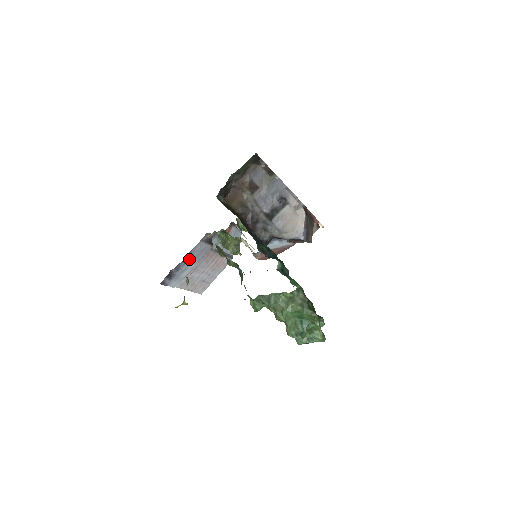
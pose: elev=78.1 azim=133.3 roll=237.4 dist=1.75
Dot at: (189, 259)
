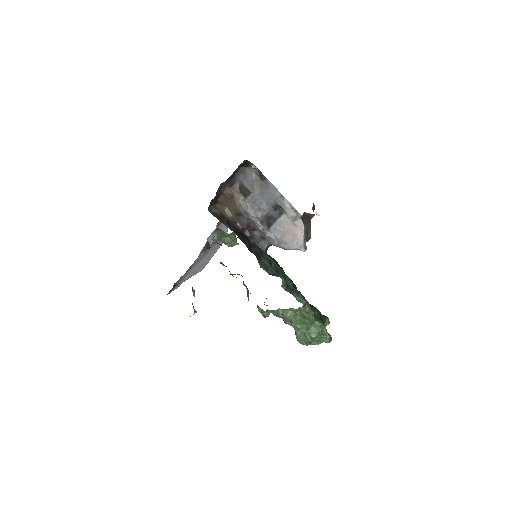
Dot at: (190, 268)
